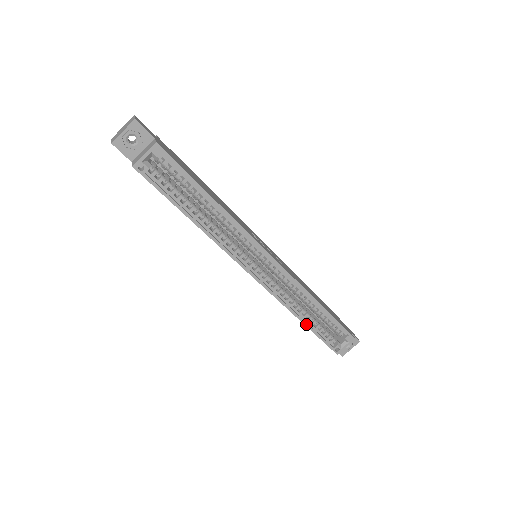
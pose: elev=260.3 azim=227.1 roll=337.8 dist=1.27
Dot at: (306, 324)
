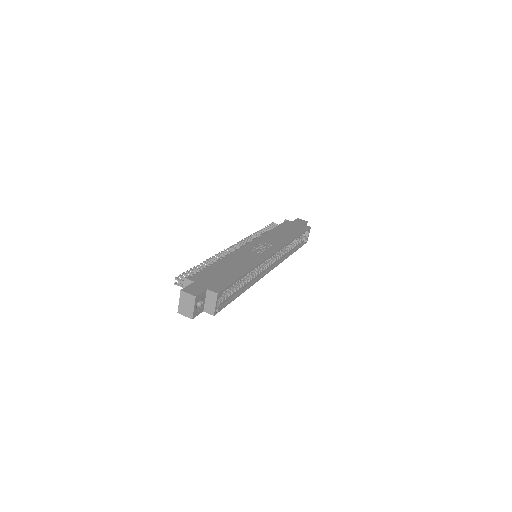
Dot at: occluded
